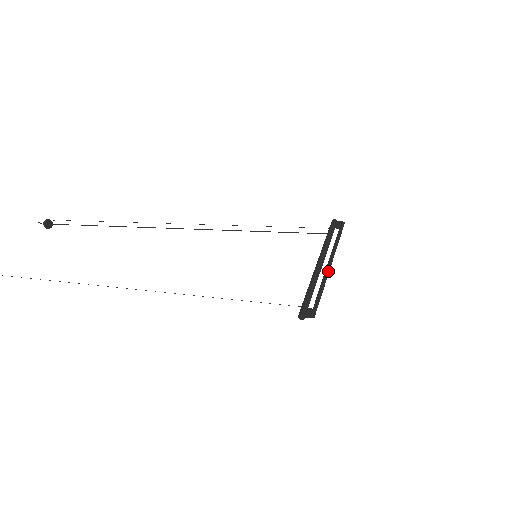
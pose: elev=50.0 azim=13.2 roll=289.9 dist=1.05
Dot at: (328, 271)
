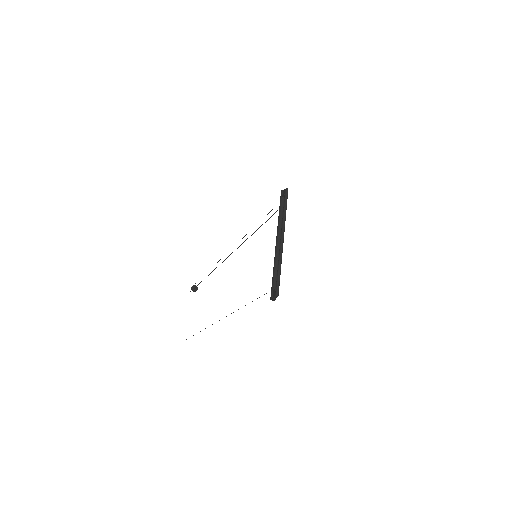
Dot at: (281, 247)
